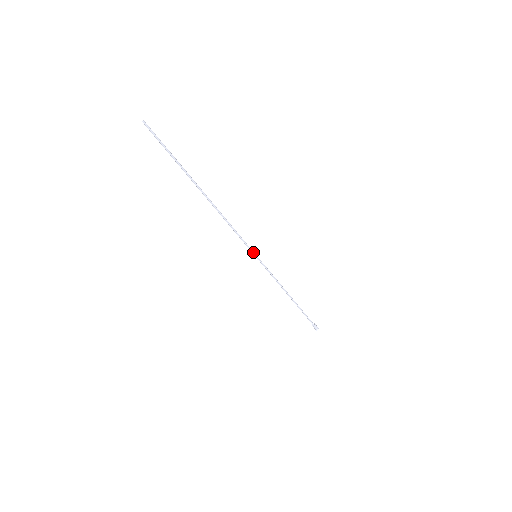
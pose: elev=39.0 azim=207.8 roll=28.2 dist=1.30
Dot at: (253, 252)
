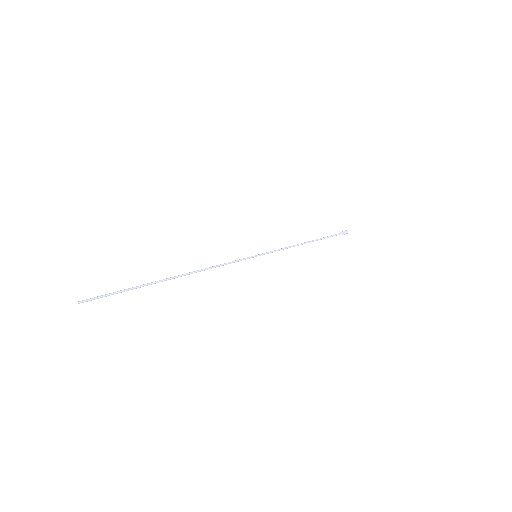
Dot at: occluded
